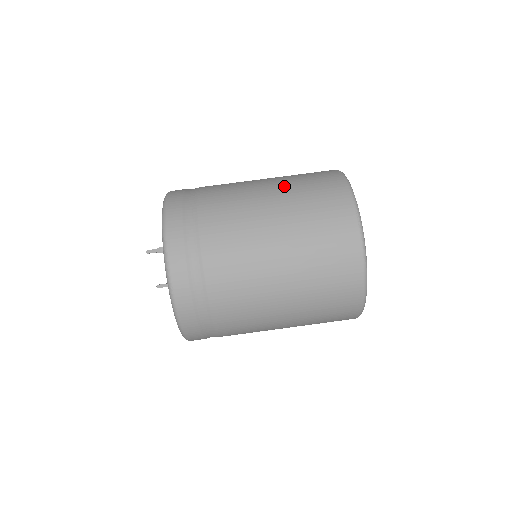
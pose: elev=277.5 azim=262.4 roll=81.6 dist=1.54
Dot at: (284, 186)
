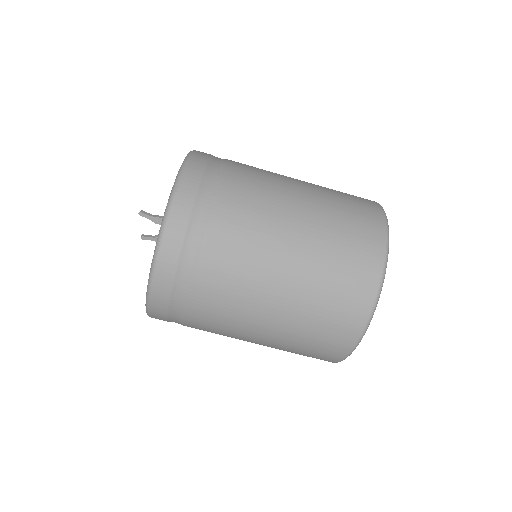
Dot at: (316, 231)
